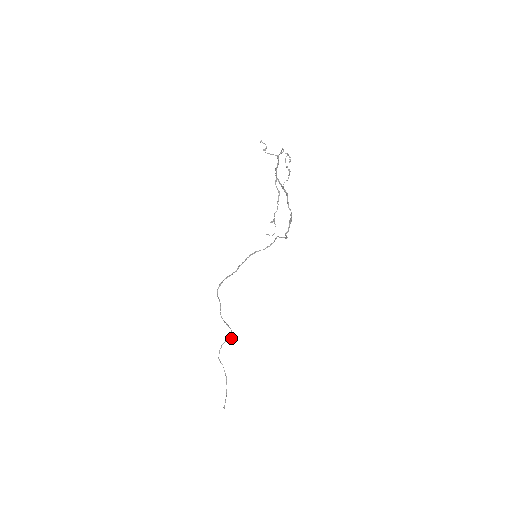
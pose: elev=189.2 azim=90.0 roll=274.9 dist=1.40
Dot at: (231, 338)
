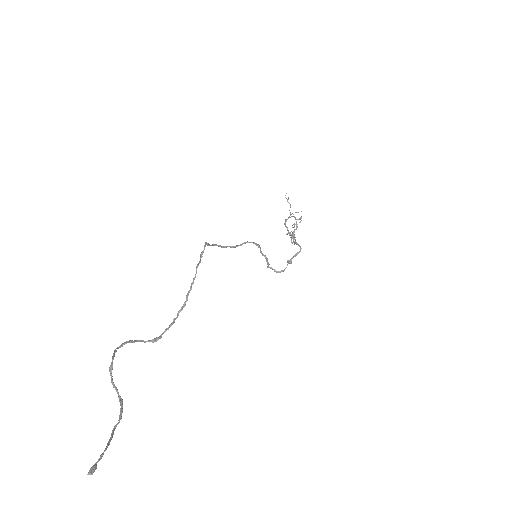
Dot at: (159, 337)
